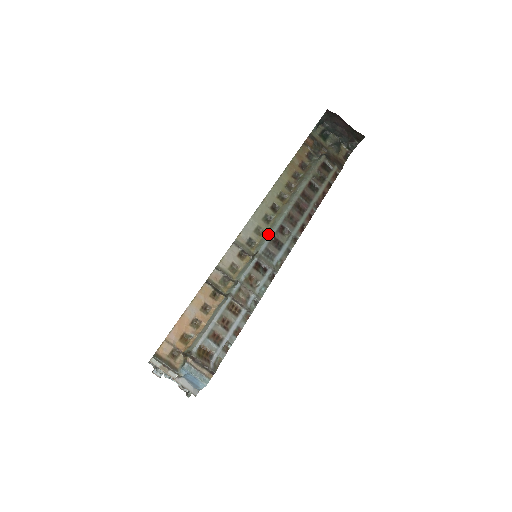
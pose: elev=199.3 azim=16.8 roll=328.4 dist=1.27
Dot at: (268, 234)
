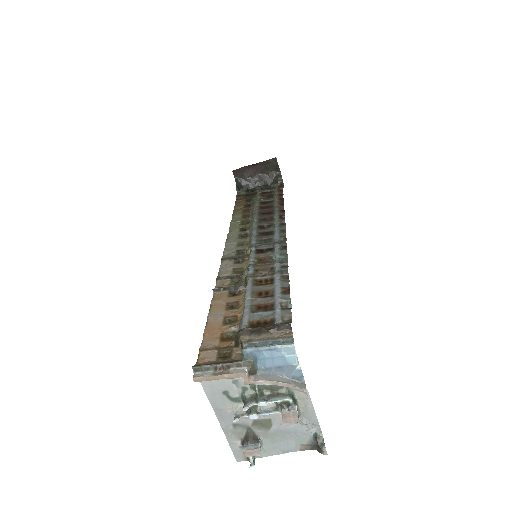
Dot at: (251, 236)
